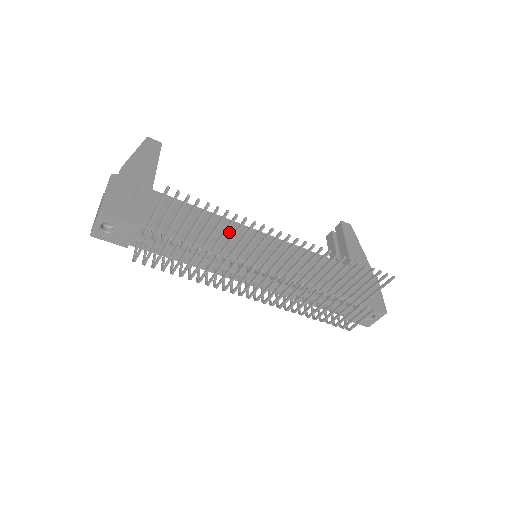
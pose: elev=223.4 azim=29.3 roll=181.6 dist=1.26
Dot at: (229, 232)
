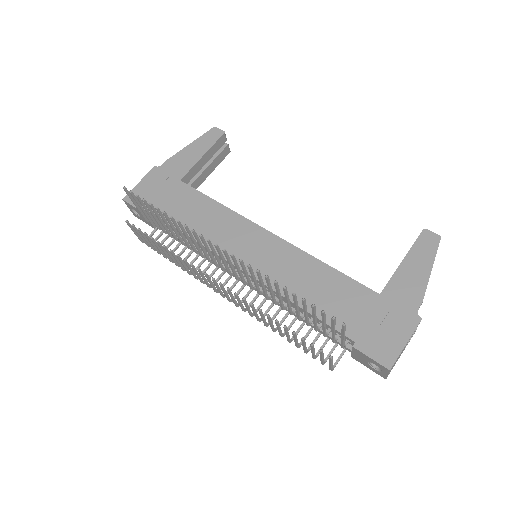
Dot at: (228, 227)
